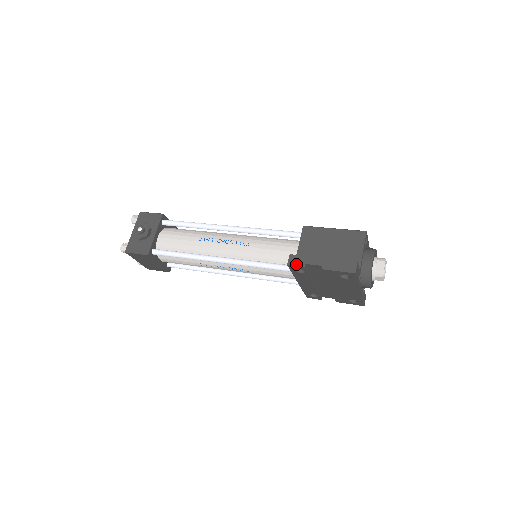
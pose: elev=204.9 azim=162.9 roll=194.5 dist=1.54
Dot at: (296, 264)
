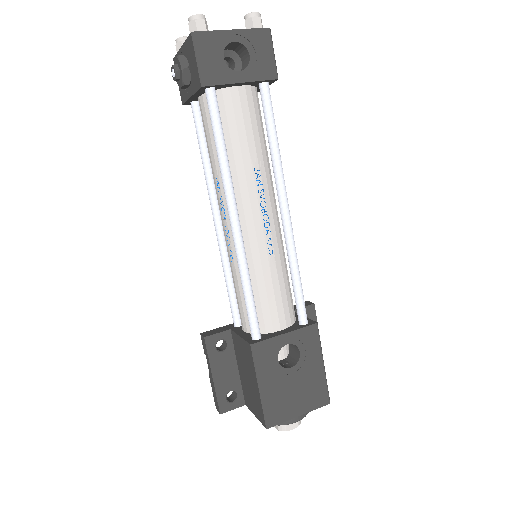
Dot at: (203, 344)
